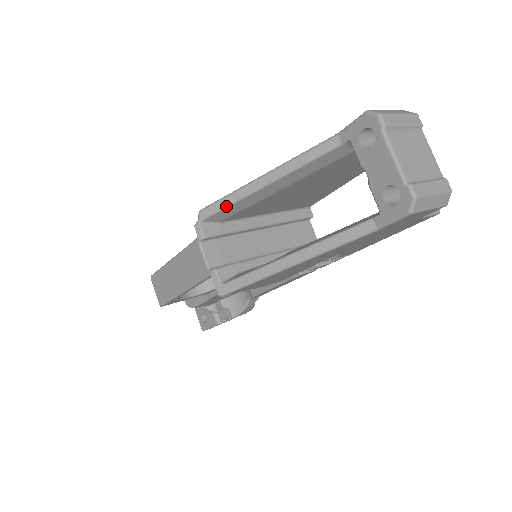
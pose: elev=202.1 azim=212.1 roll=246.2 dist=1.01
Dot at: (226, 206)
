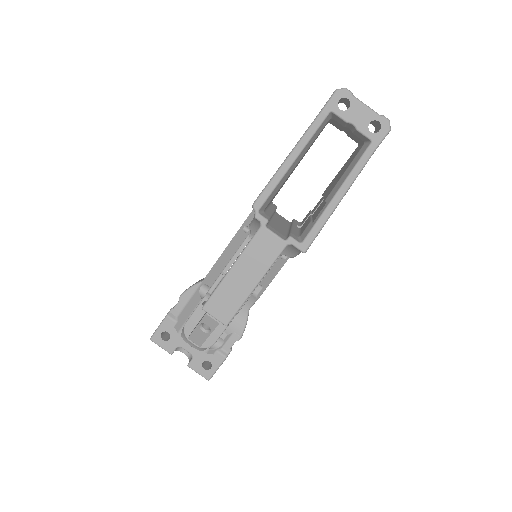
Dot at: (273, 189)
